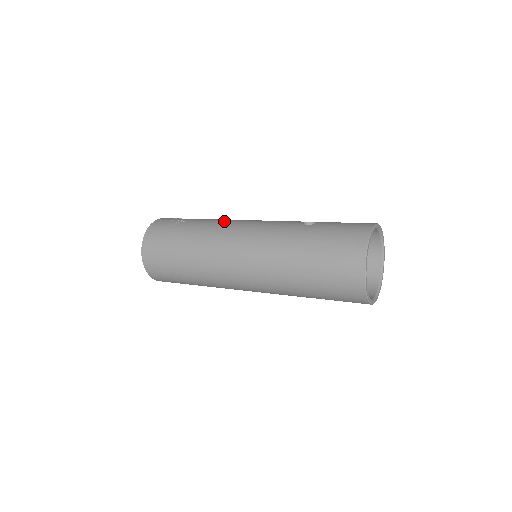
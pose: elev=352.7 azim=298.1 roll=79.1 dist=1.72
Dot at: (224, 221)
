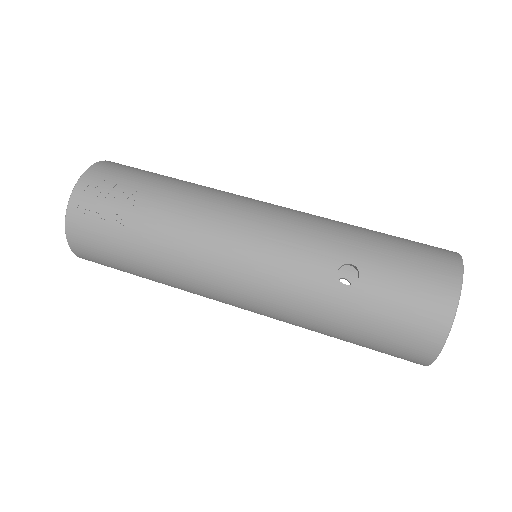
Dot at: (196, 236)
